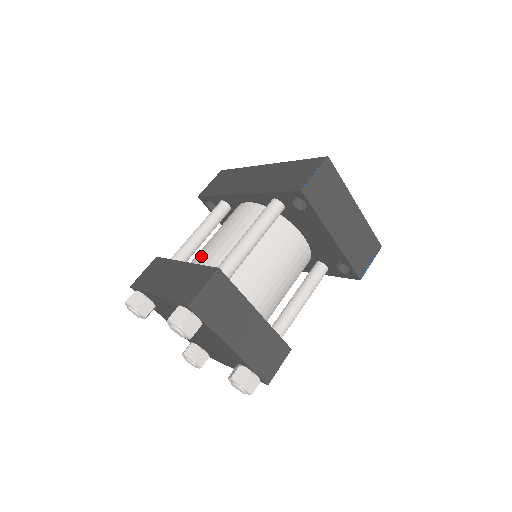
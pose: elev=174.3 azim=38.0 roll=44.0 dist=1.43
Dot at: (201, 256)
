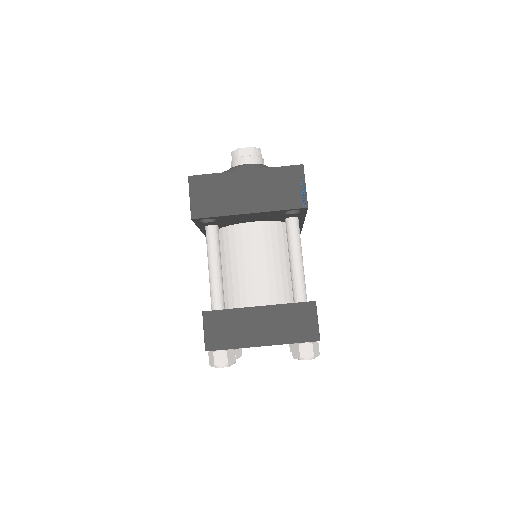
Dot at: occluded
